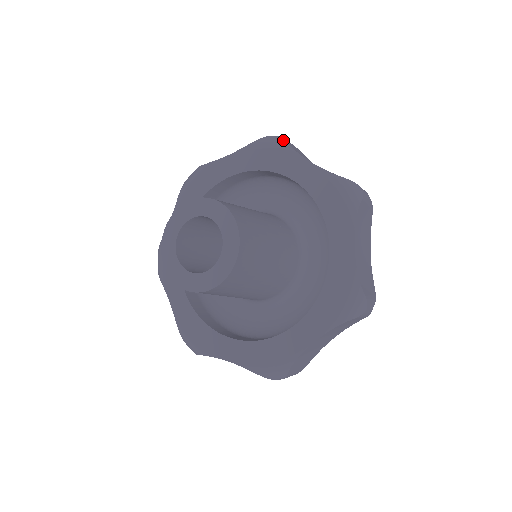
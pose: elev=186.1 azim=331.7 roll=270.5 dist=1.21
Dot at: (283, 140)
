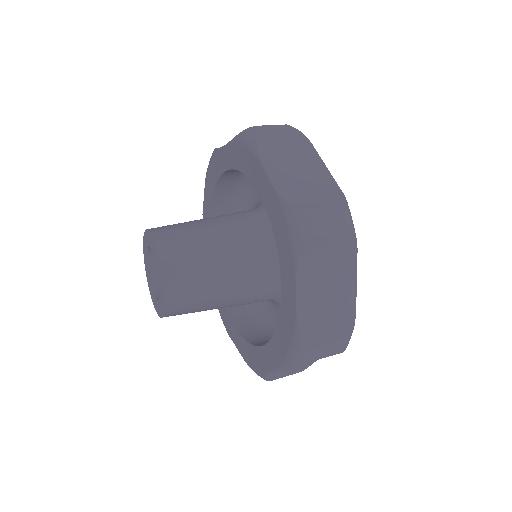
Dot at: occluded
